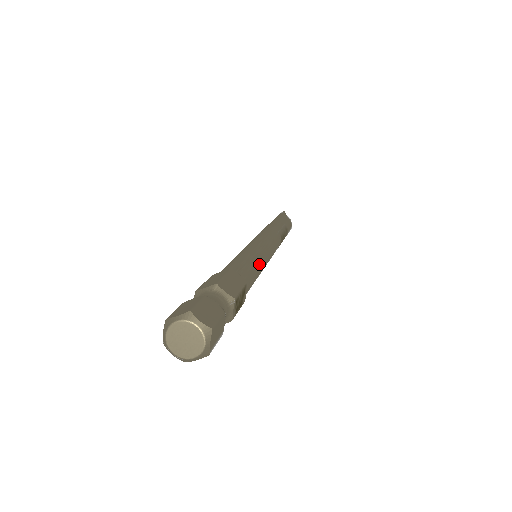
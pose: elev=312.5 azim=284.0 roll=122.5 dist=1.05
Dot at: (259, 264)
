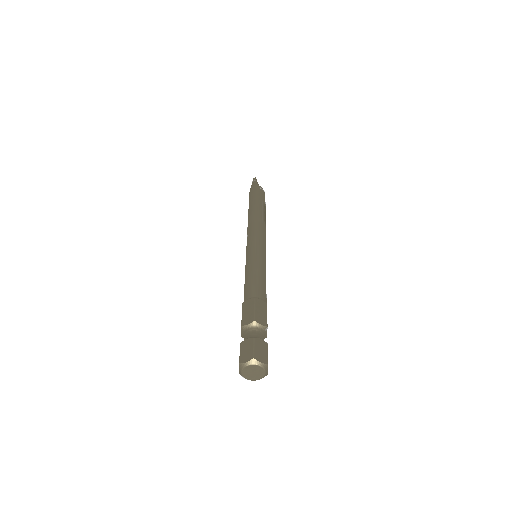
Dot at: (265, 273)
